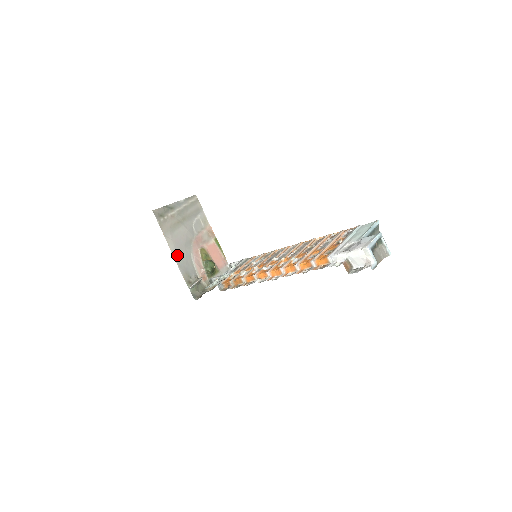
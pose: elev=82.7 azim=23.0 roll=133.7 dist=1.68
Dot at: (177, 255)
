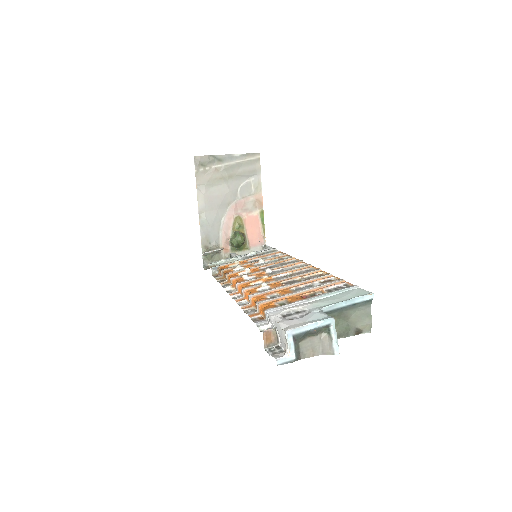
Dot at: (204, 214)
